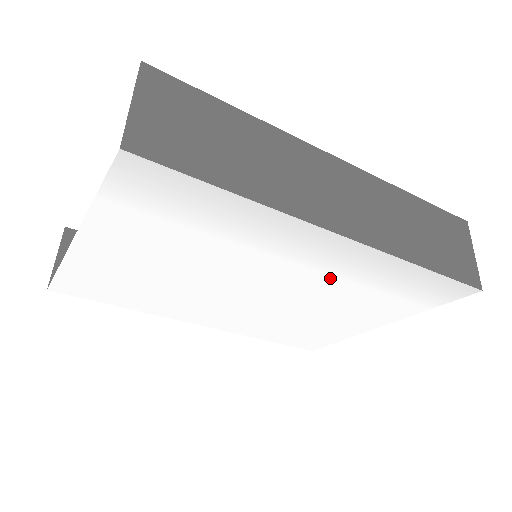
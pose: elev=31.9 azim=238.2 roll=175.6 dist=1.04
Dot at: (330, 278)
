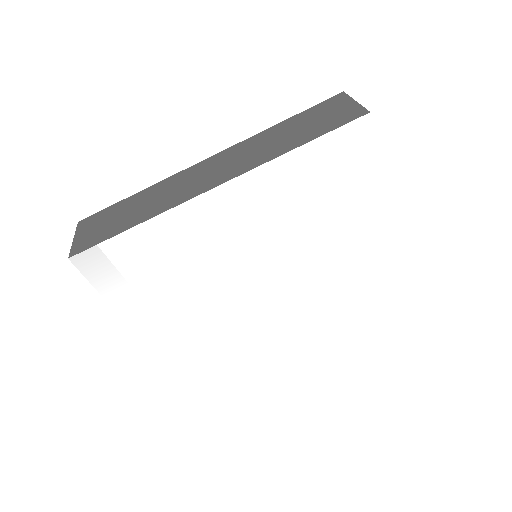
Dot at: (273, 218)
